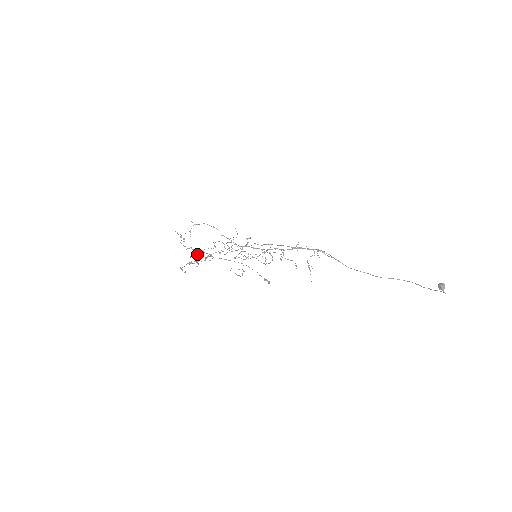
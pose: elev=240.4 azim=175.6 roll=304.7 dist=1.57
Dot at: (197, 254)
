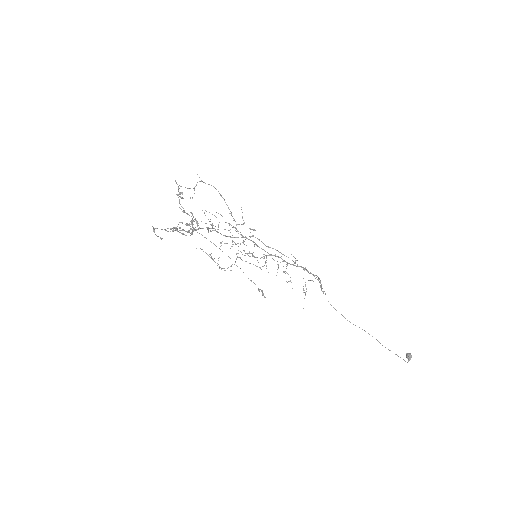
Dot at: (191, 223)
